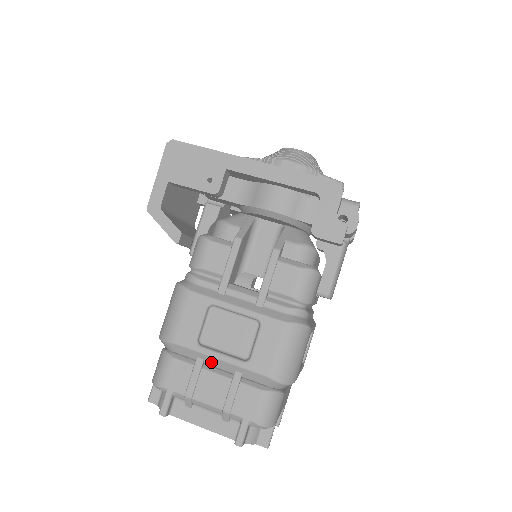
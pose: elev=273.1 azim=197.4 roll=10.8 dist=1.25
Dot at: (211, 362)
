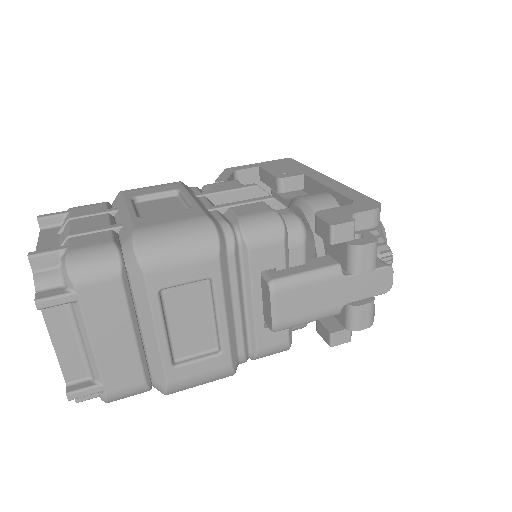
Dot at: (120, 213)
